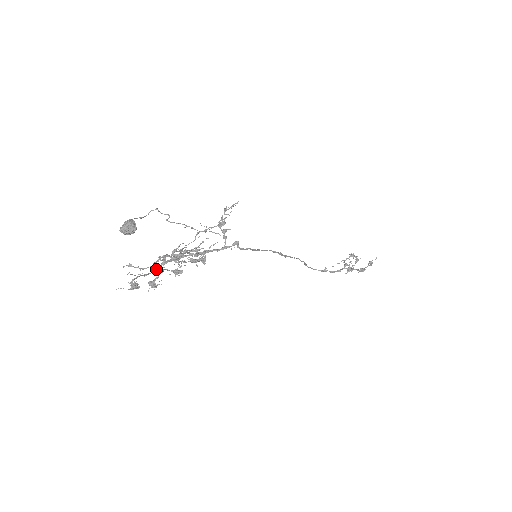
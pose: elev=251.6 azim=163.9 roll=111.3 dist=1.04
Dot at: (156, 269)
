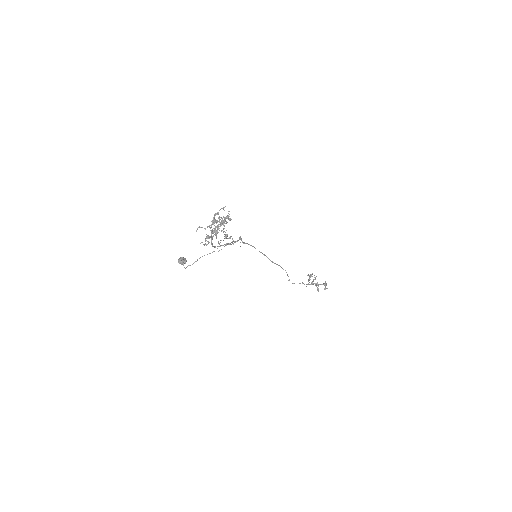
Dot at: (212, 220)
